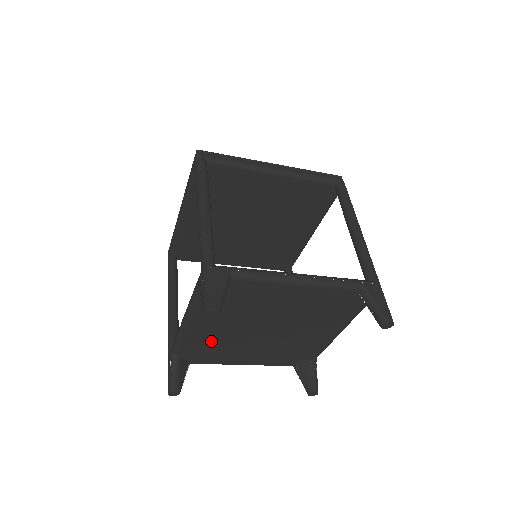
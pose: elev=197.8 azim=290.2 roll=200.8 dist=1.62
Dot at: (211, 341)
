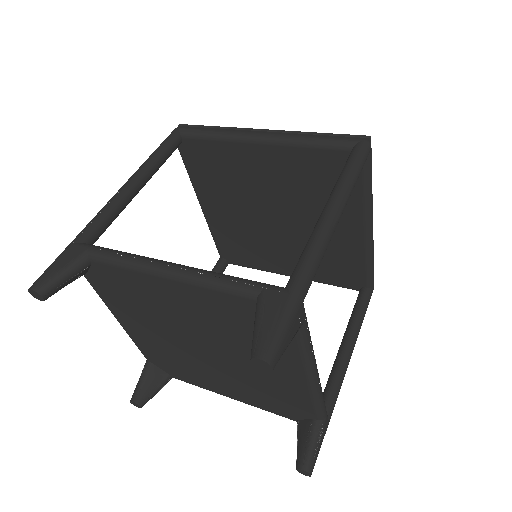
Dot at: (161, 350)
